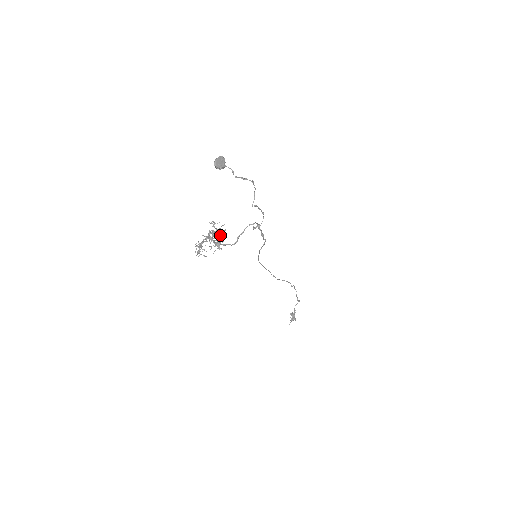
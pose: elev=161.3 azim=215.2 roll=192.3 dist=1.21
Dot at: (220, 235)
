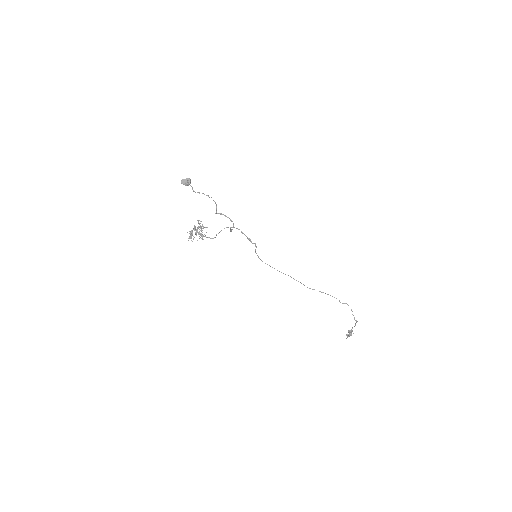
Dot at: (201, 229)
